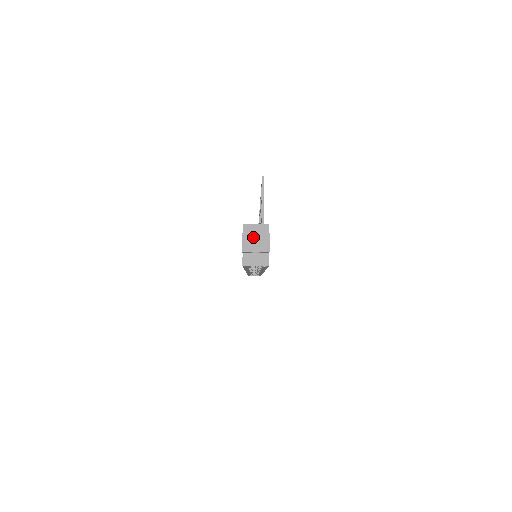
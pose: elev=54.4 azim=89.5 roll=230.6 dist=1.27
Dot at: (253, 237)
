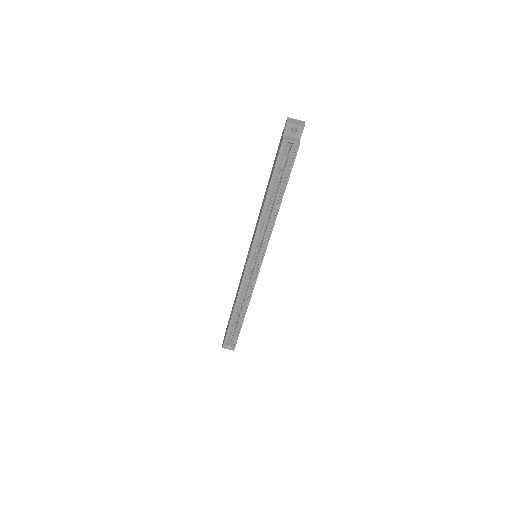
Dot at: (294, 120)
